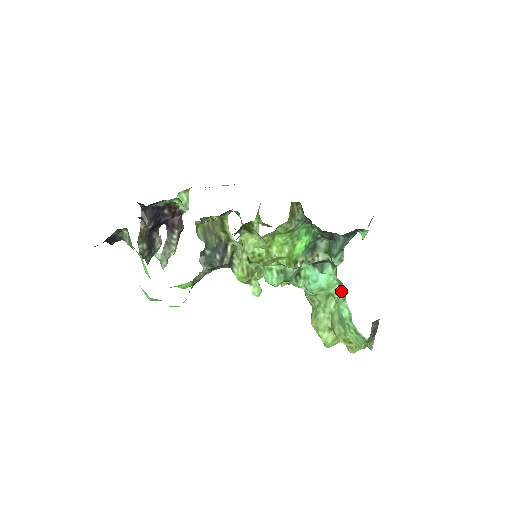
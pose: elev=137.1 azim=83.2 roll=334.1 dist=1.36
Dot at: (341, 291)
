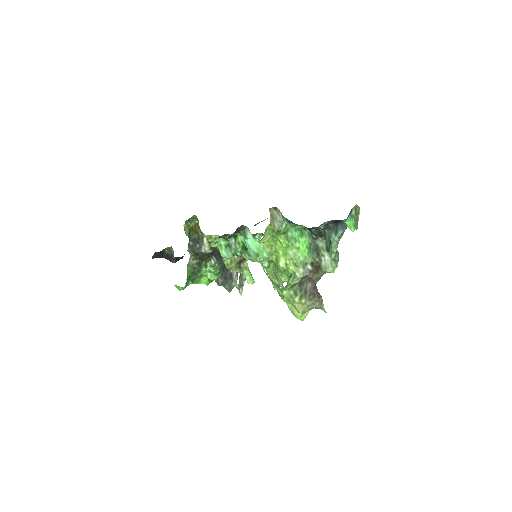
Dot at: occluded
